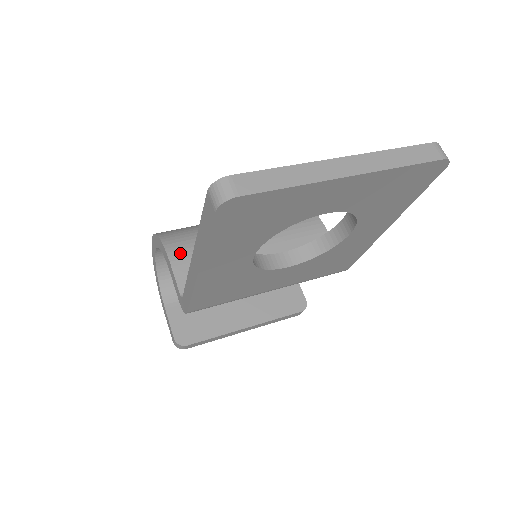
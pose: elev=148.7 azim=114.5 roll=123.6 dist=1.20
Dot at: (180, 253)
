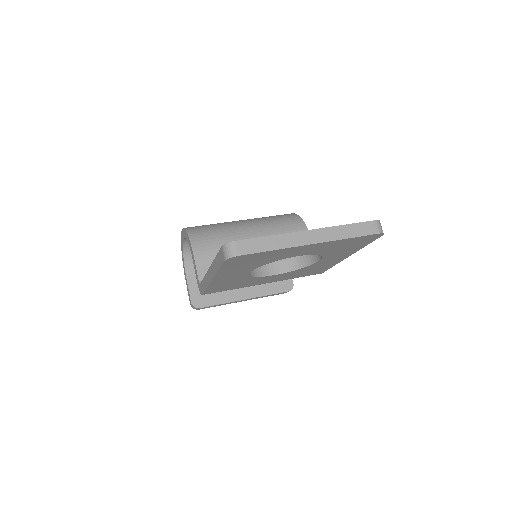
Dot at: (202, 250)
